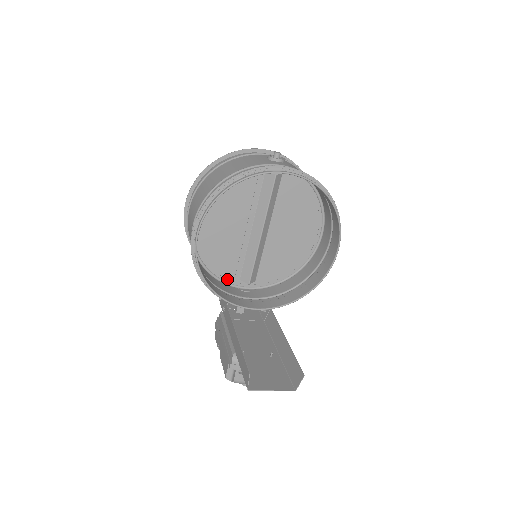
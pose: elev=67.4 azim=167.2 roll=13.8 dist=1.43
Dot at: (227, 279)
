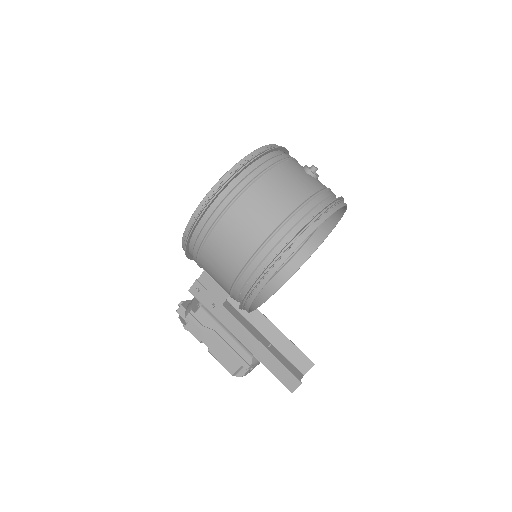
Dot at: occluded
